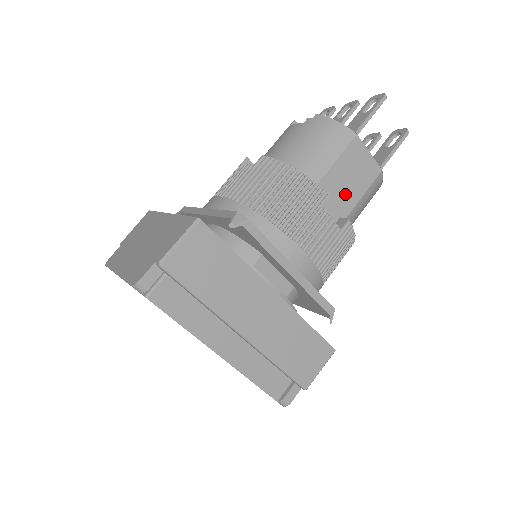
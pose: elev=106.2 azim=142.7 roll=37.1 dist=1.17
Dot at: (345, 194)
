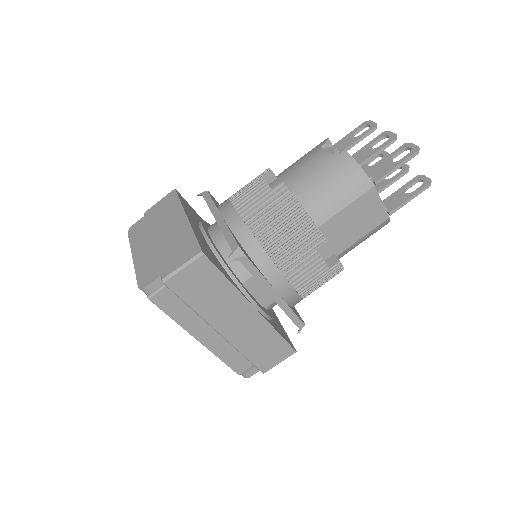
Dot at: (346, 234)
